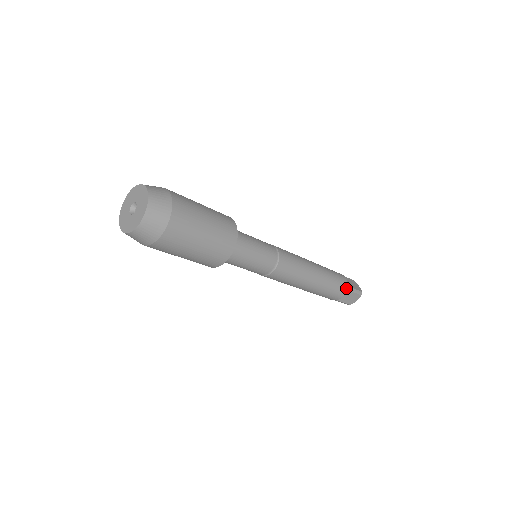
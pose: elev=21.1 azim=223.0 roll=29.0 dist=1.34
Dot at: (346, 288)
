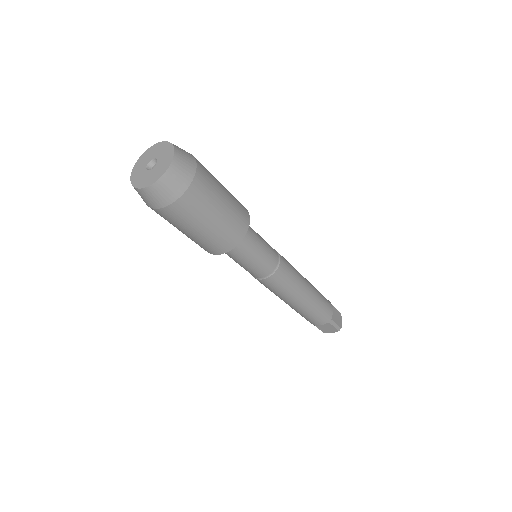
Dot at: (328, 320)
